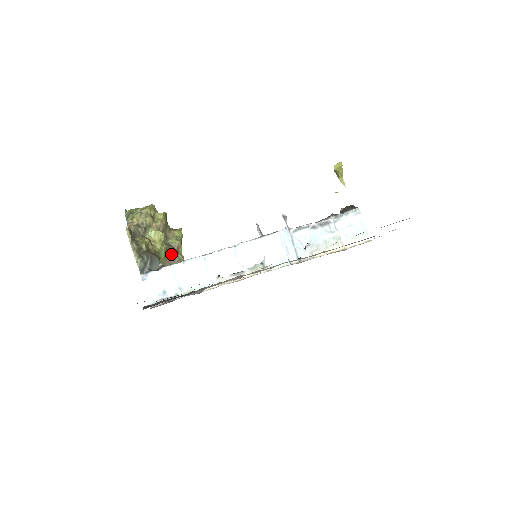
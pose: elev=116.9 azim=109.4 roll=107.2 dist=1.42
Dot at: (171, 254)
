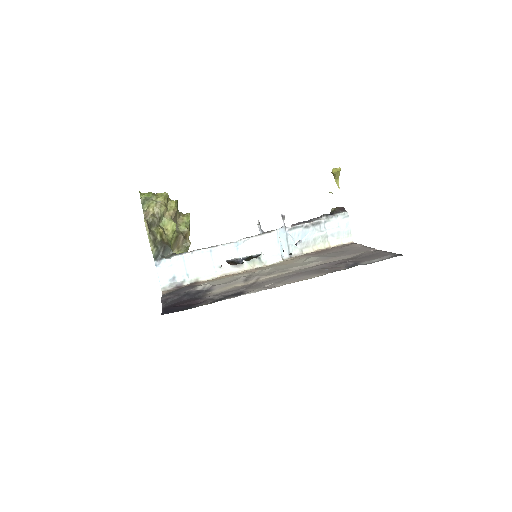
Dot at: (180, 240)
